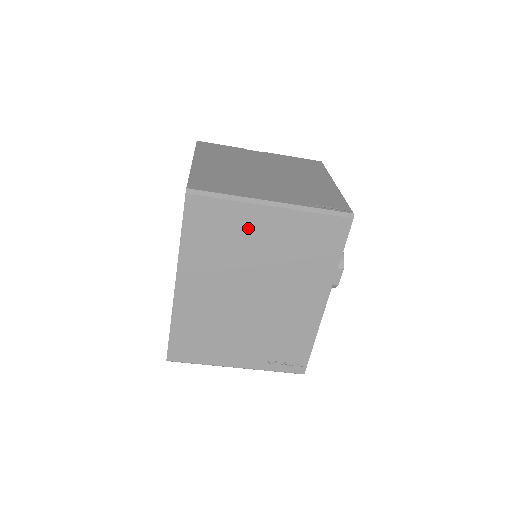
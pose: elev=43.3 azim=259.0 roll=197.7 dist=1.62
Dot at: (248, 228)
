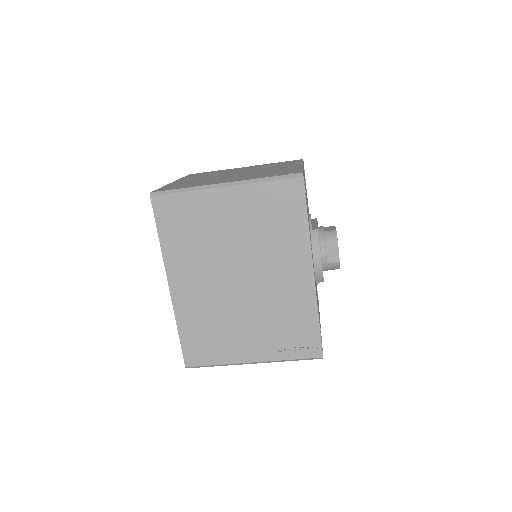
Dot at: (212, 213)
